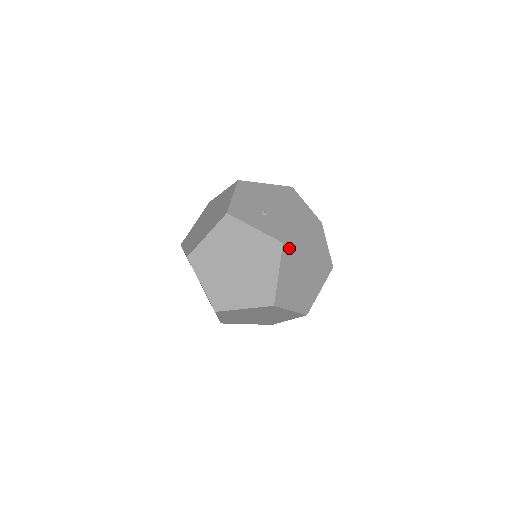
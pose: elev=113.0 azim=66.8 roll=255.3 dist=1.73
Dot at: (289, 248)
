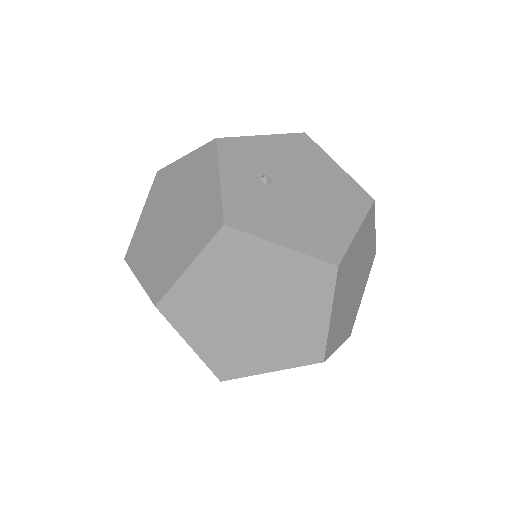
Dot at: (234, 245)
